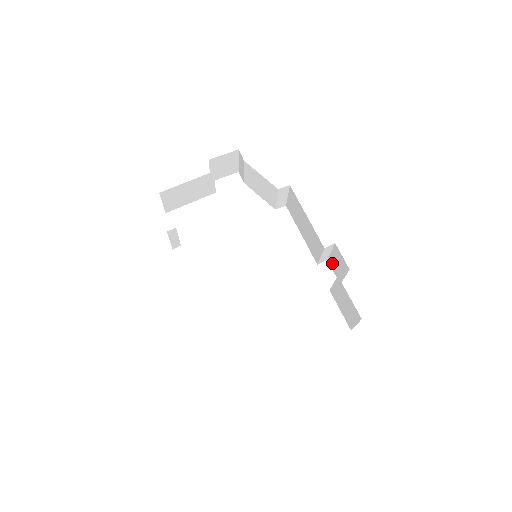
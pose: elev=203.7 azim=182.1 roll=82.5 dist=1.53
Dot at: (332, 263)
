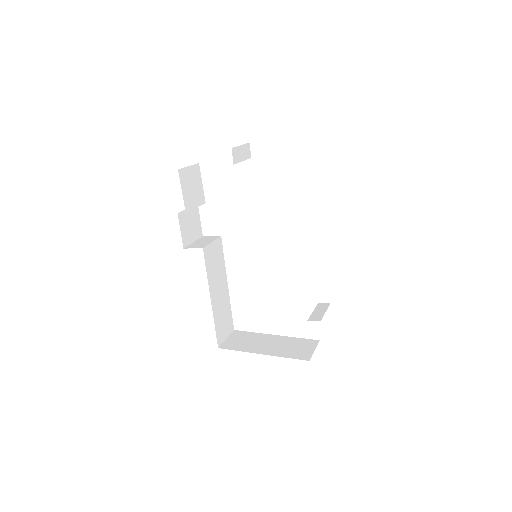
Dot at: occluded
